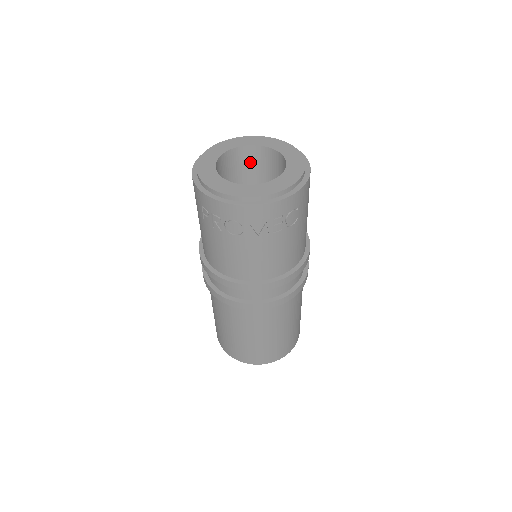
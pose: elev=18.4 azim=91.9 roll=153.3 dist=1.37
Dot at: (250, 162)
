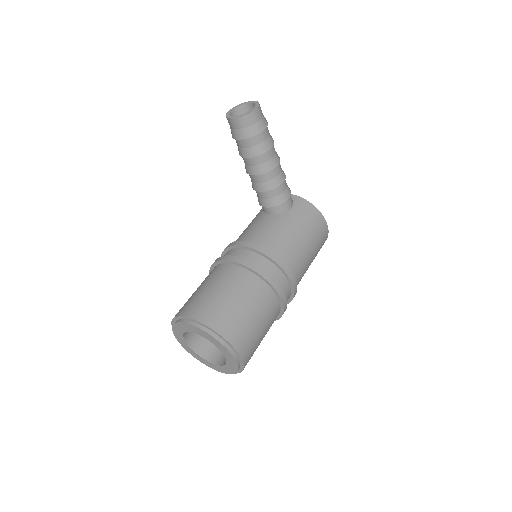
Dot at: occluded
